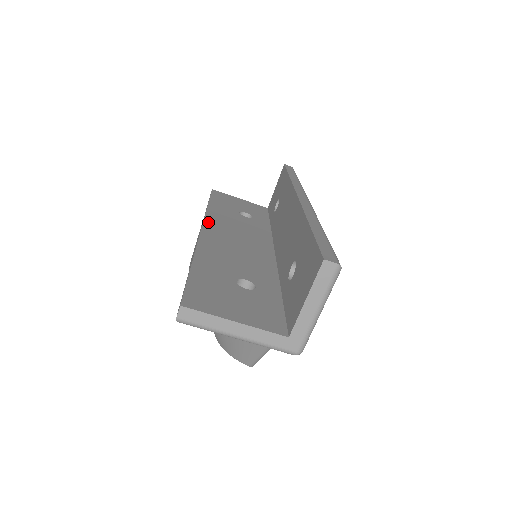
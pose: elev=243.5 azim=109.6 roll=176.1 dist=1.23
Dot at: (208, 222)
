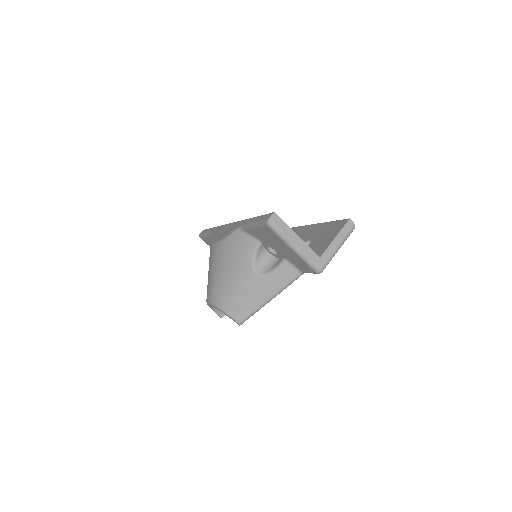
Dot at: occluded
